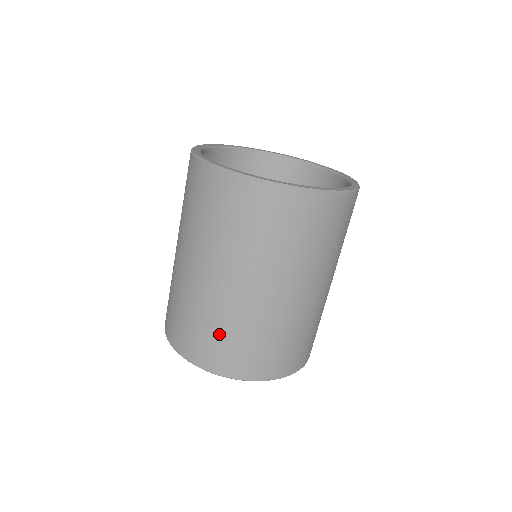
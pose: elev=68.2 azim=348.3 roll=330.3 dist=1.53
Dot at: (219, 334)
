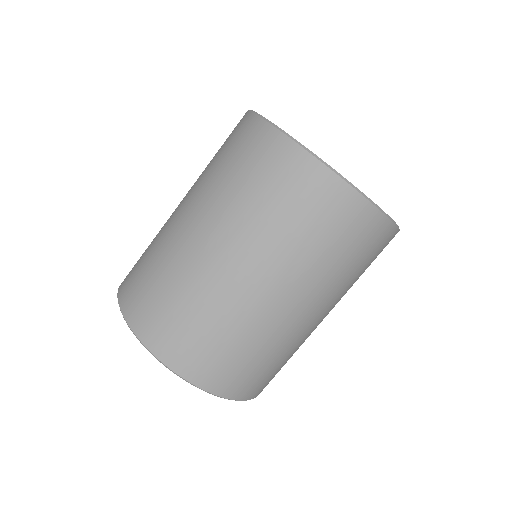
Dot at: (151, 270)
